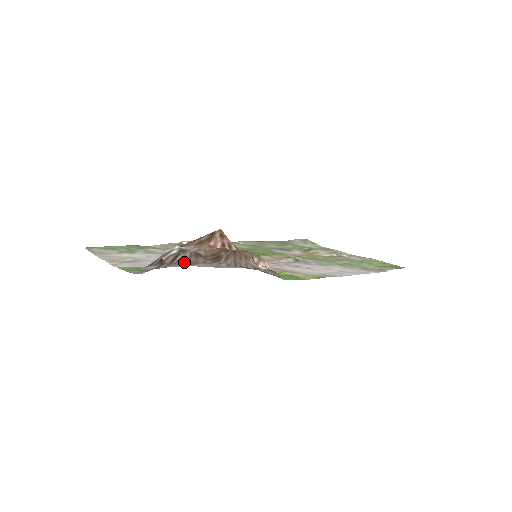
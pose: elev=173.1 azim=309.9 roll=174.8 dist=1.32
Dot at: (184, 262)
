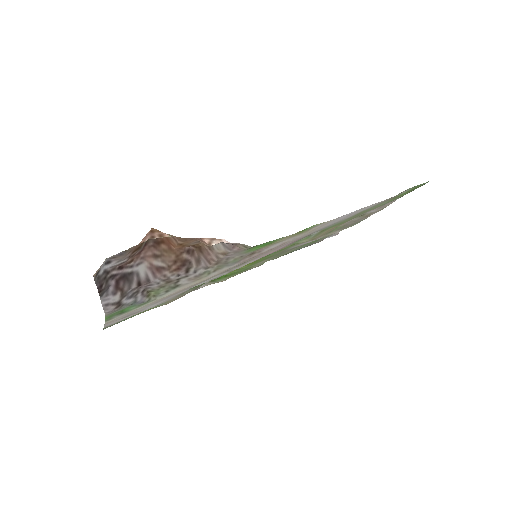
Dot at: (154, 283)
